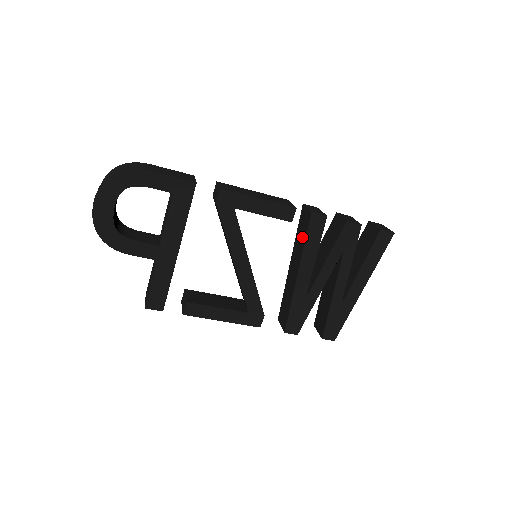
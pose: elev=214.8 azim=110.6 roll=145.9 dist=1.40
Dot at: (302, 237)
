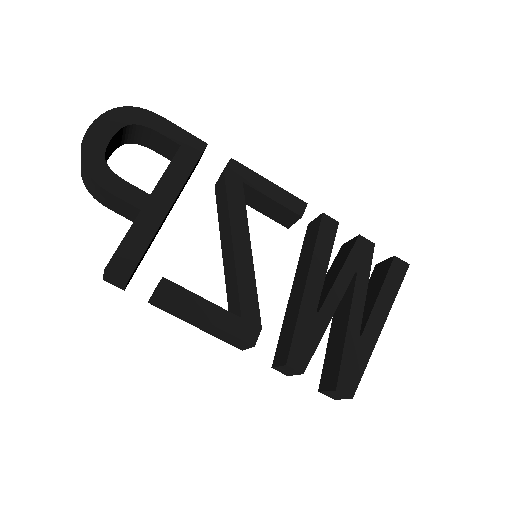
Dot at: (310, 245)
